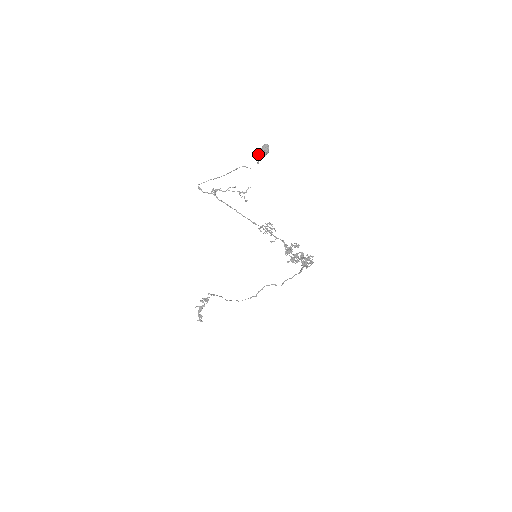
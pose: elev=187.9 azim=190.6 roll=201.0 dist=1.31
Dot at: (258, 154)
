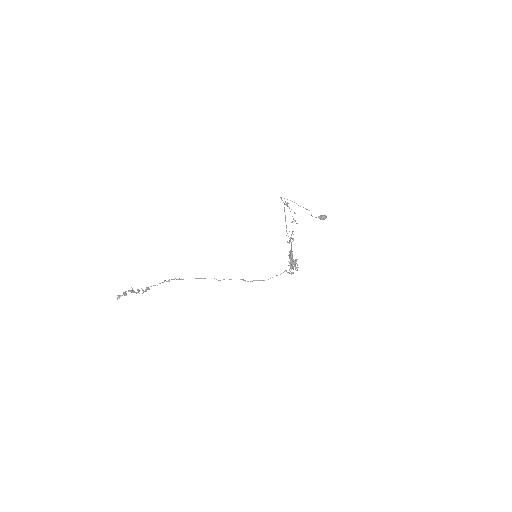
Dot at: (319, 216)
